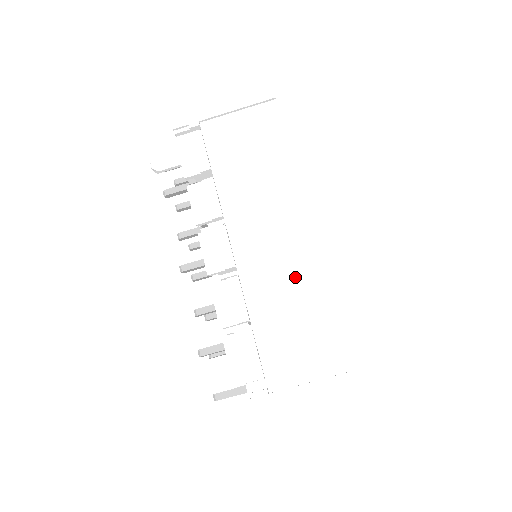
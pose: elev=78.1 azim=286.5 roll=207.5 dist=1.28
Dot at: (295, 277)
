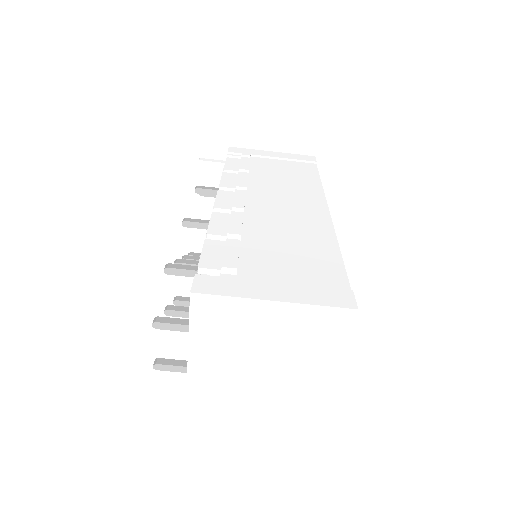
Dot at: (299, 229)
